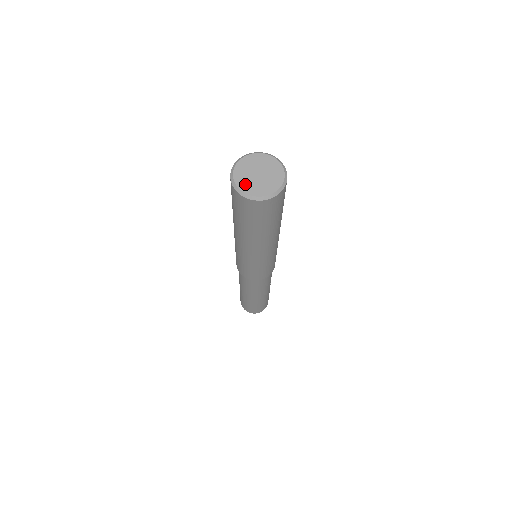
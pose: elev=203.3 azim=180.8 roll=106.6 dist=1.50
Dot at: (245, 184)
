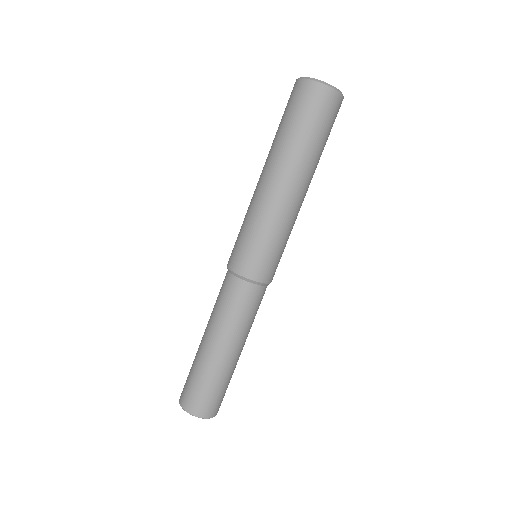
Dot at: occluded
